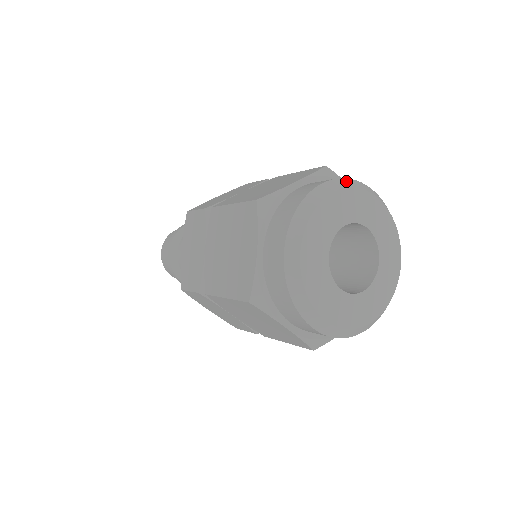
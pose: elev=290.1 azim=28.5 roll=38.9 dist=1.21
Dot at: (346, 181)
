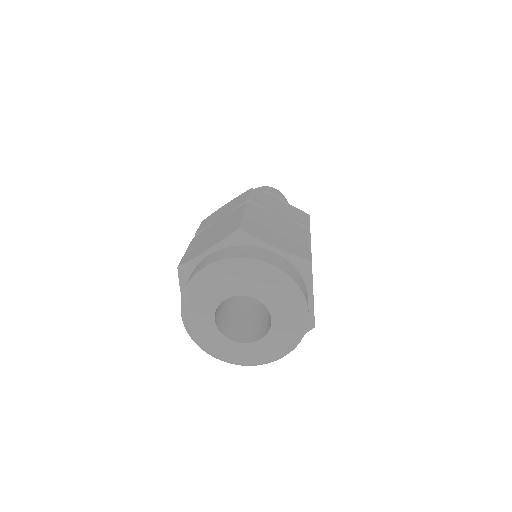
Dot at: (226, 263)
